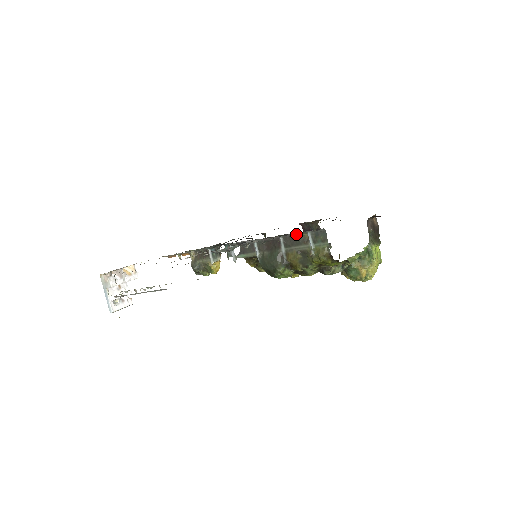
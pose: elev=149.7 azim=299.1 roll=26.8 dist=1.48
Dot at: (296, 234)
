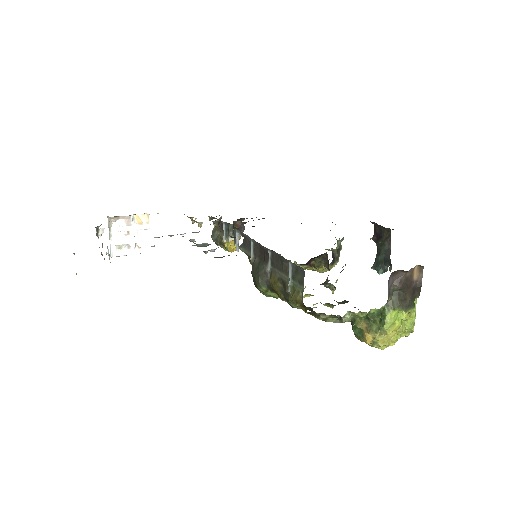
Dot at: (281, 256)
